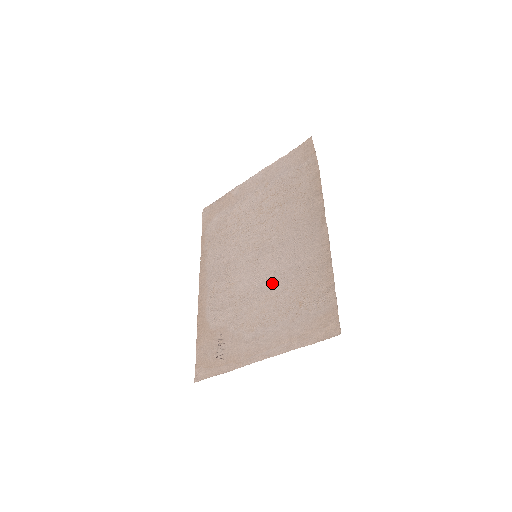
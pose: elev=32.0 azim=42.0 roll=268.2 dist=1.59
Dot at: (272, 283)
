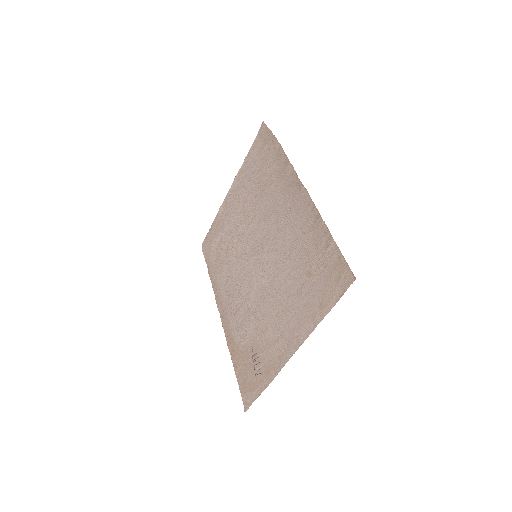
Dot at: (277, 271)
